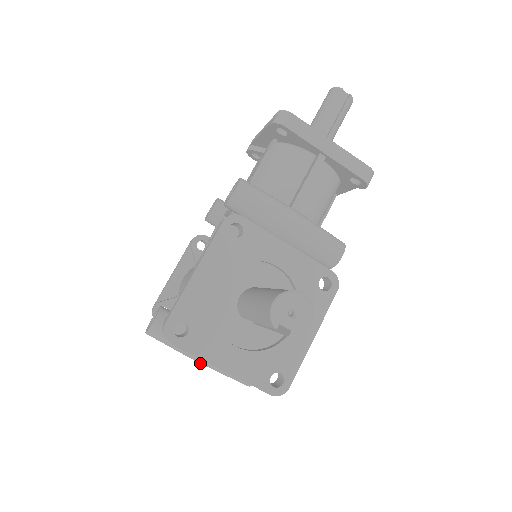
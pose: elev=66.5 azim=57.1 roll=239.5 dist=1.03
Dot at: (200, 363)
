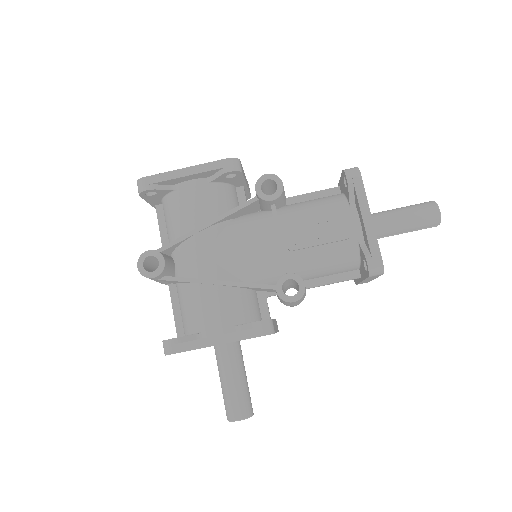
Dot at: occluded
